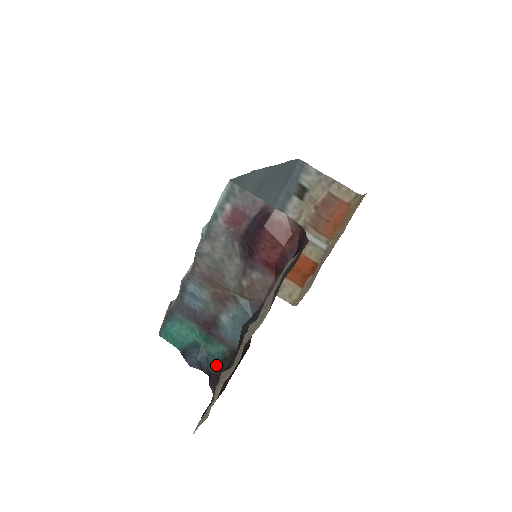
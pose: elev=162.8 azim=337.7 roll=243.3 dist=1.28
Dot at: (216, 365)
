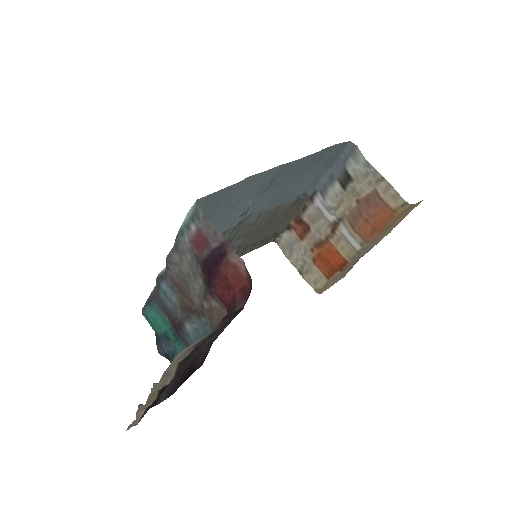
Dot at: occluded
